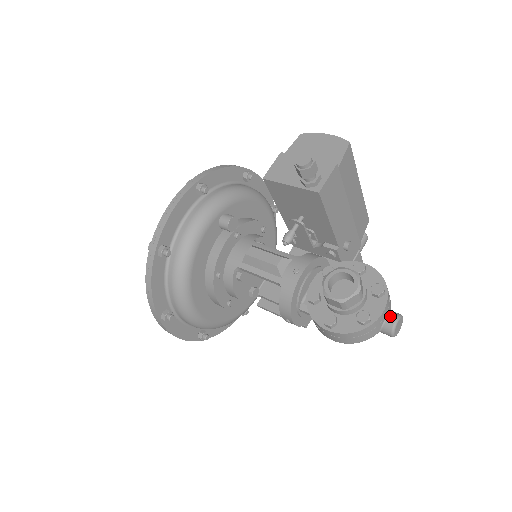
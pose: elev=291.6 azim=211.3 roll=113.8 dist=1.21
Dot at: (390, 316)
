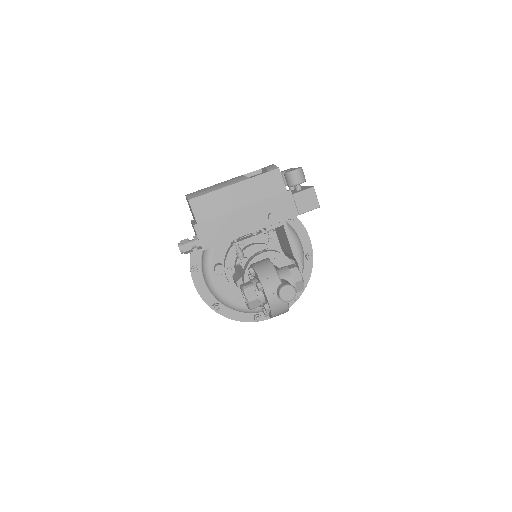
Dot at: (277, 294)
